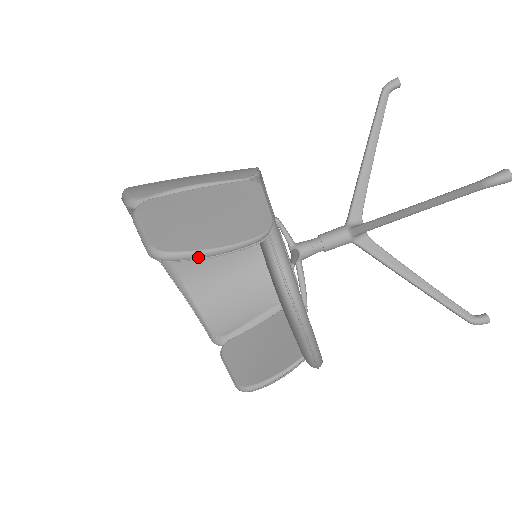
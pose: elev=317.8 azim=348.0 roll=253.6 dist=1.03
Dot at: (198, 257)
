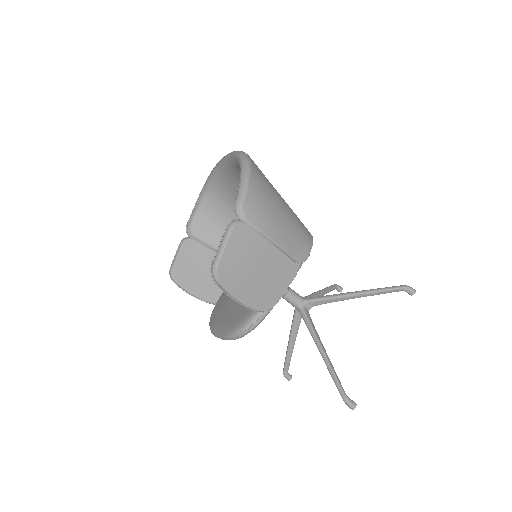
Dot at: (227, 294)
